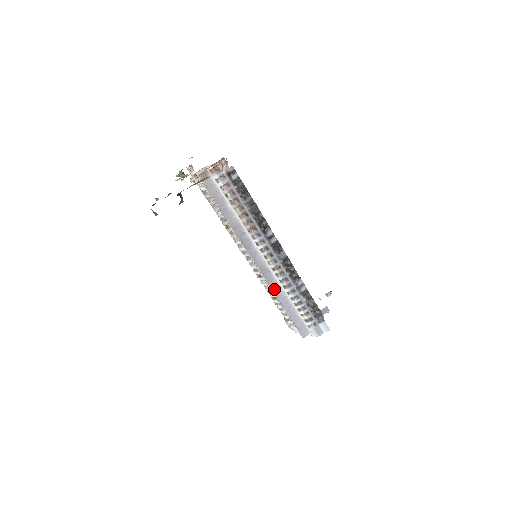
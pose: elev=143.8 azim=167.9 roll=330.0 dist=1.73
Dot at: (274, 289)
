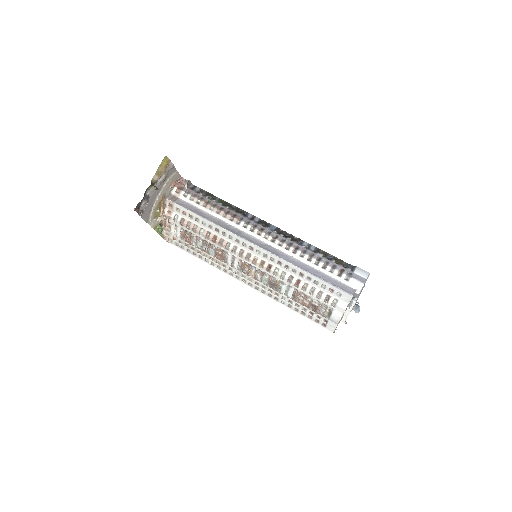
Dot at: (287, 260)
